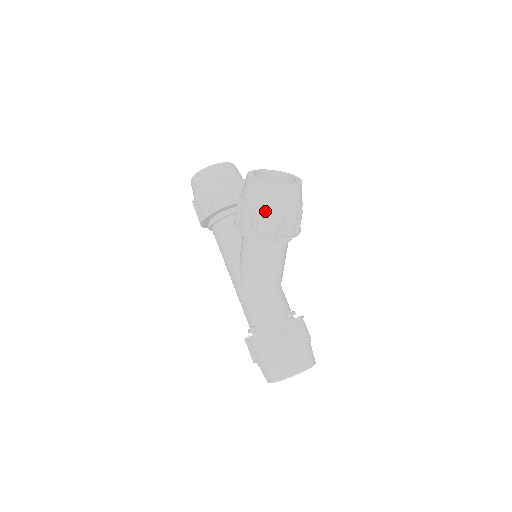
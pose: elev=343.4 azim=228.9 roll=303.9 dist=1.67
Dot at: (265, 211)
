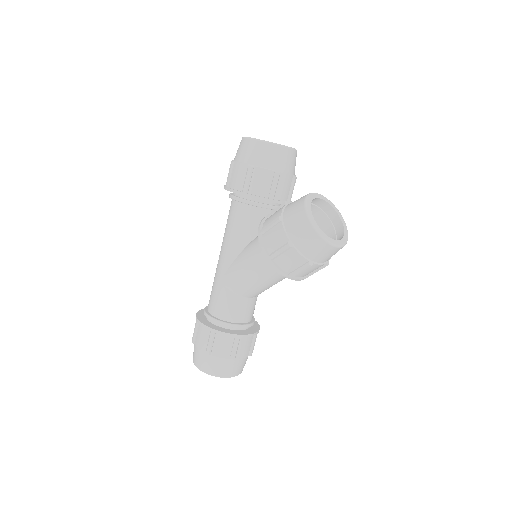
Dot at: (296, 252)
